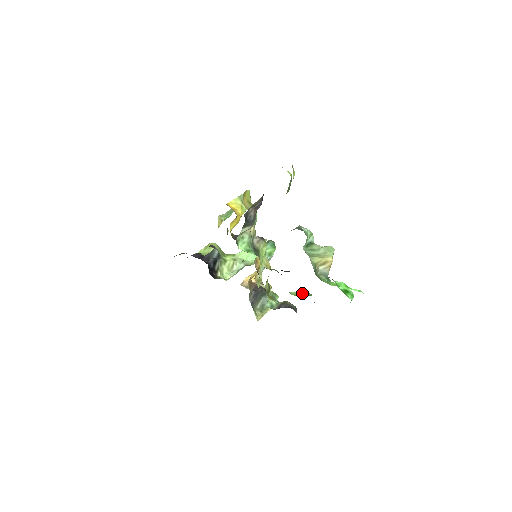
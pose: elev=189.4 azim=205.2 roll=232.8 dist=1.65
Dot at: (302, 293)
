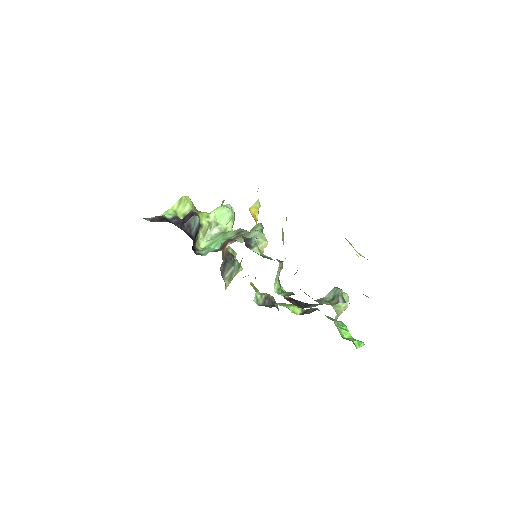
Dot at: (297, 308)
